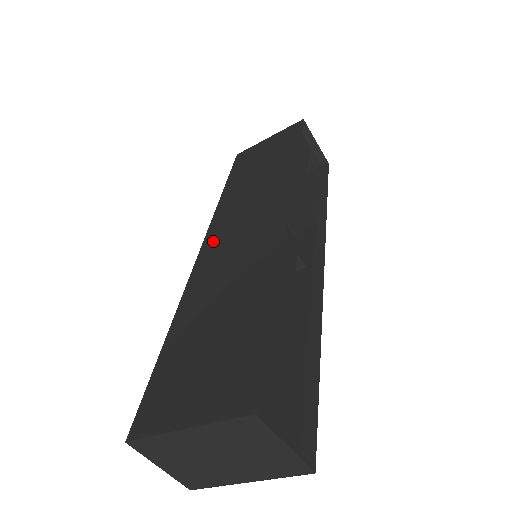
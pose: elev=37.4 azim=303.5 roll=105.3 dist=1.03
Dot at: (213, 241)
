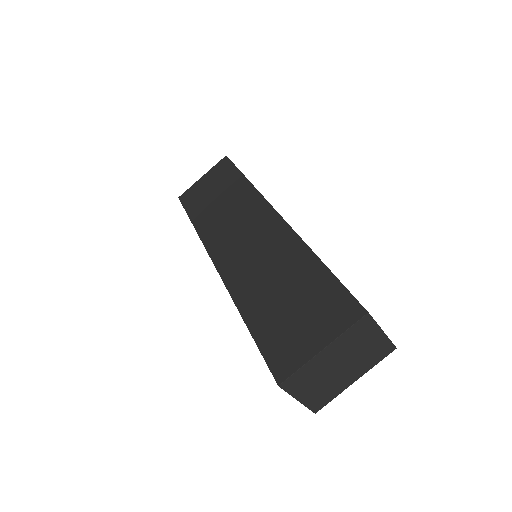
Dot at: (222, 255)
